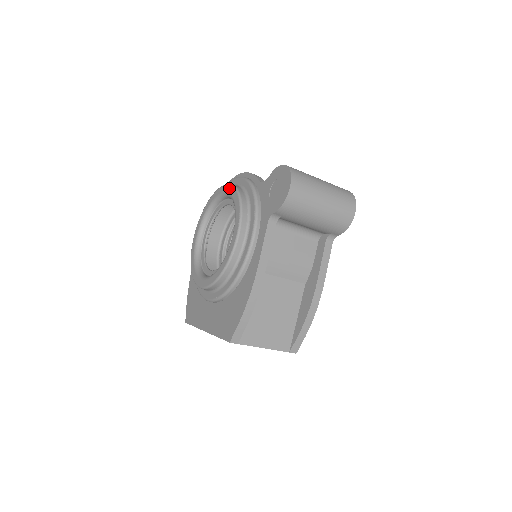
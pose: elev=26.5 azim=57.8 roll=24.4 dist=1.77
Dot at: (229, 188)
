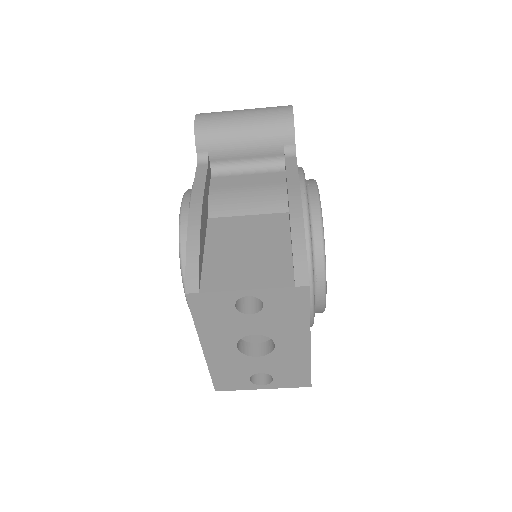
Dot at: occluded
